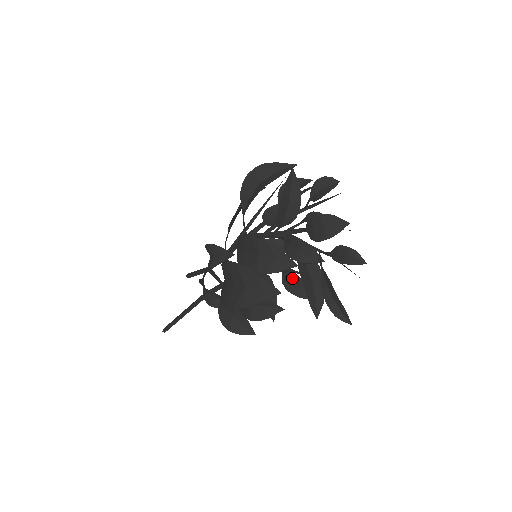
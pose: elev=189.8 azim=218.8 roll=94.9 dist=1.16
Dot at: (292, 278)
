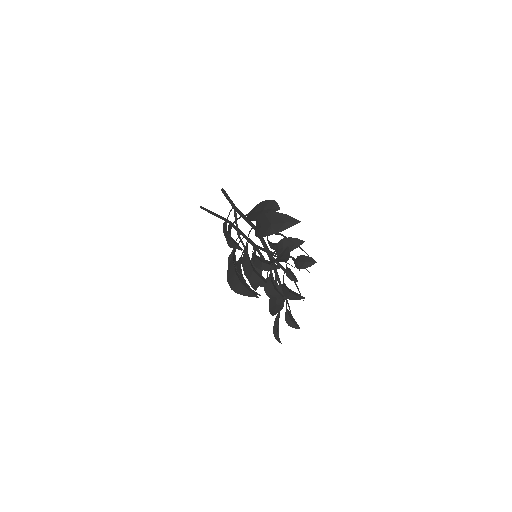
Dot at: occluded
